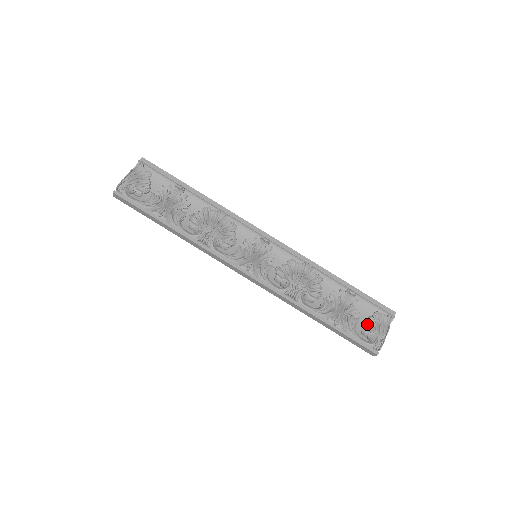
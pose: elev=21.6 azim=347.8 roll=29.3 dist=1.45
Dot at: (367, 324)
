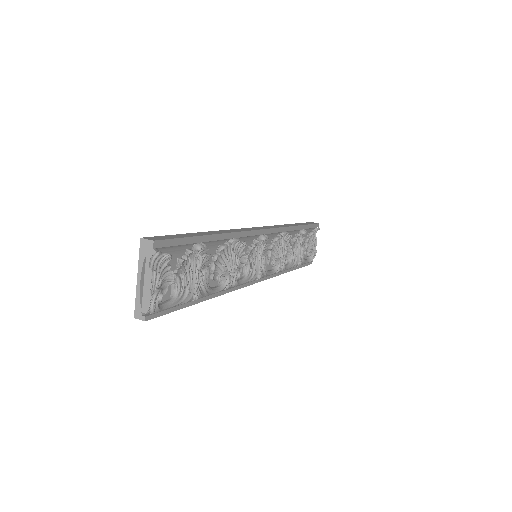
Dot at: (307, 246)
